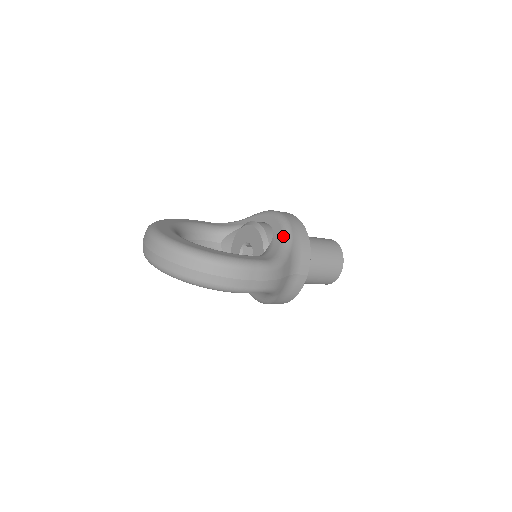
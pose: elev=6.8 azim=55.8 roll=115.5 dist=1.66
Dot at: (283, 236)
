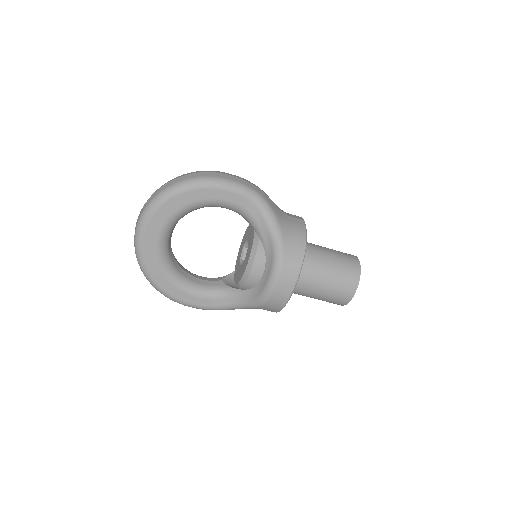
Dot at: occluded
